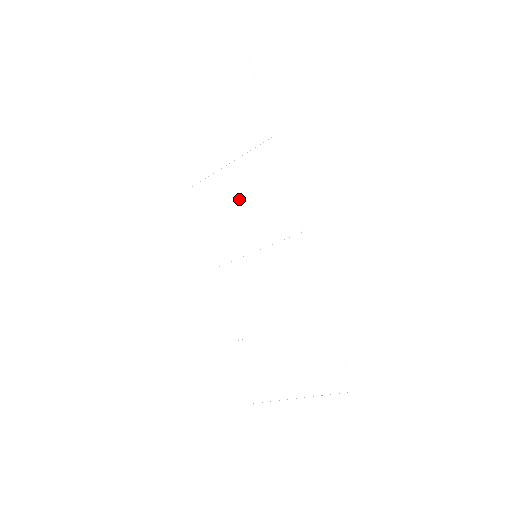
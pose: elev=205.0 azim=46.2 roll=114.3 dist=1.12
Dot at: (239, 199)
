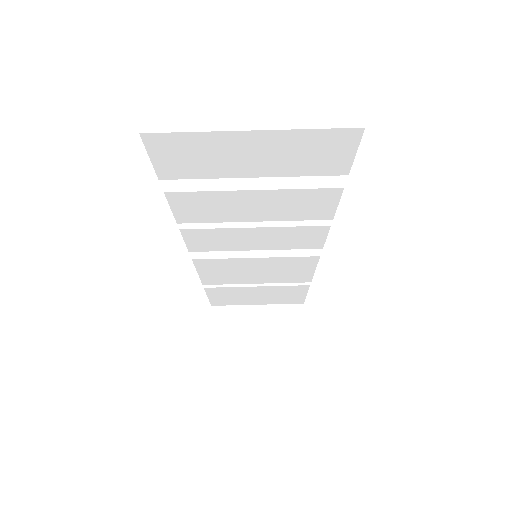
Dot at: (257, 276)
